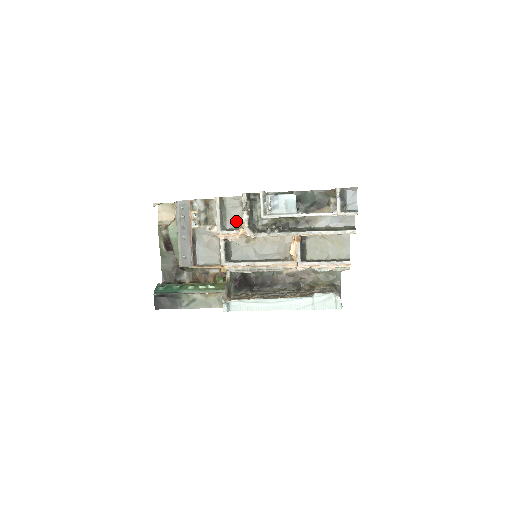
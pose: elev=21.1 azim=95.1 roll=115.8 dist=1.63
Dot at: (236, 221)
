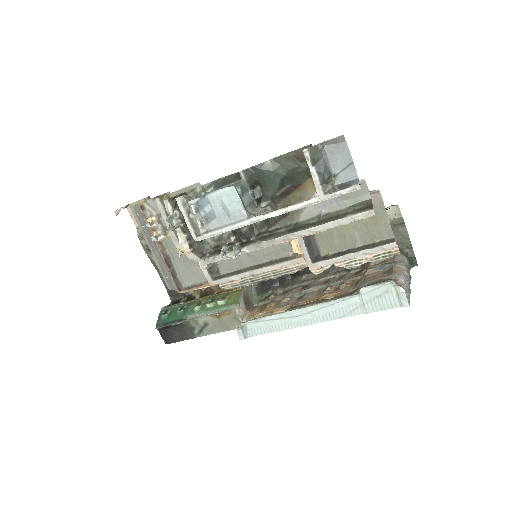
Dot at: occluded
